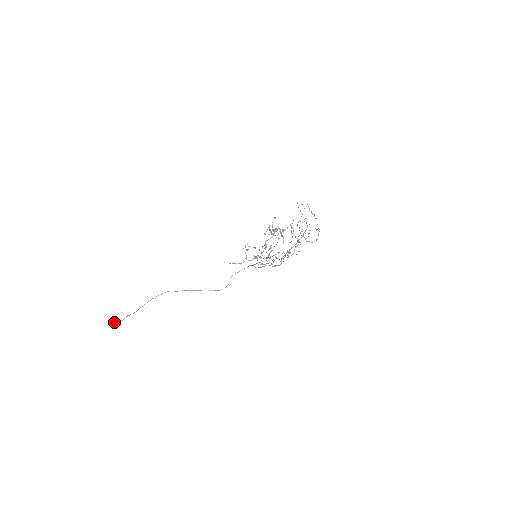
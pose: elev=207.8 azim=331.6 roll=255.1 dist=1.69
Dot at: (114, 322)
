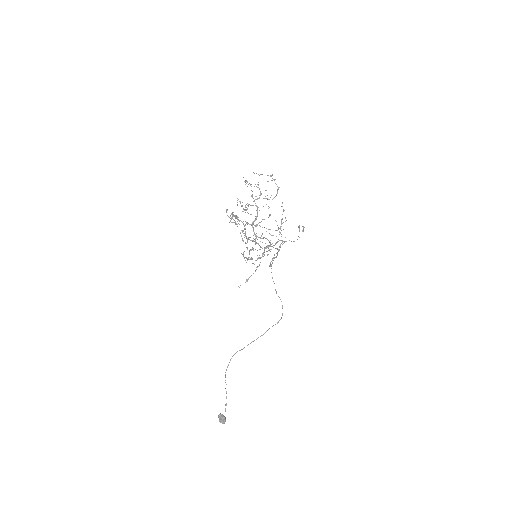
Dot at: (220, 419)
